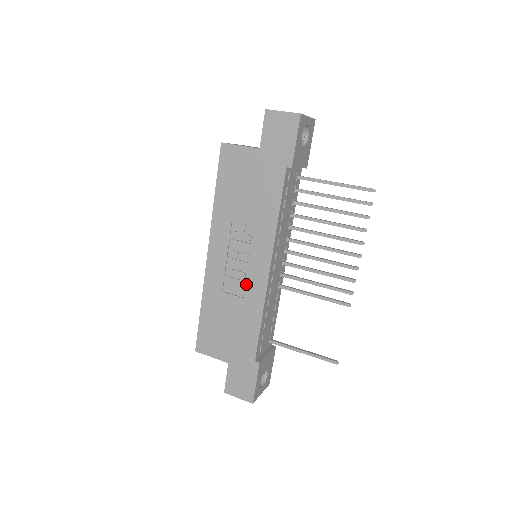
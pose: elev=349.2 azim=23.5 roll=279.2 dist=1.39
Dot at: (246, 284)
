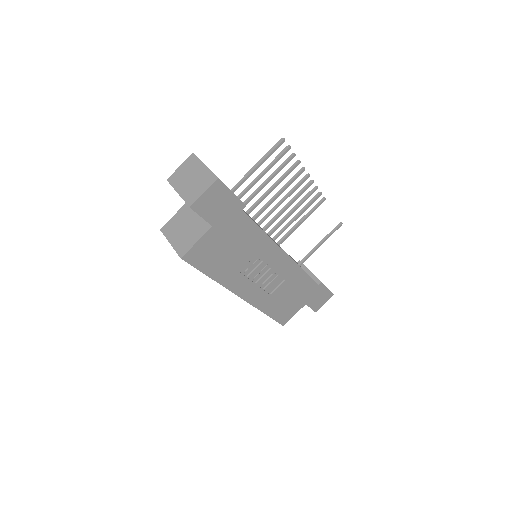
Dot at: (280, 275)
